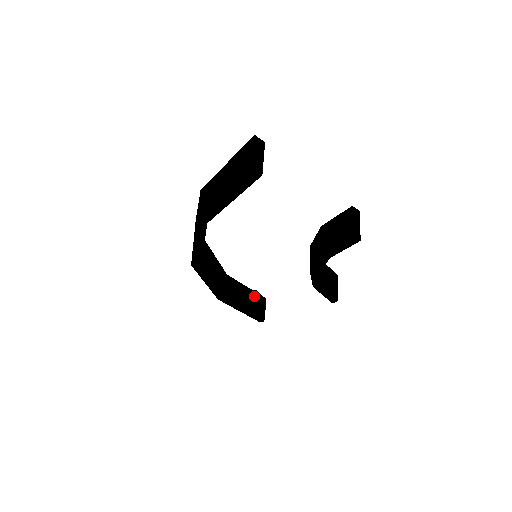
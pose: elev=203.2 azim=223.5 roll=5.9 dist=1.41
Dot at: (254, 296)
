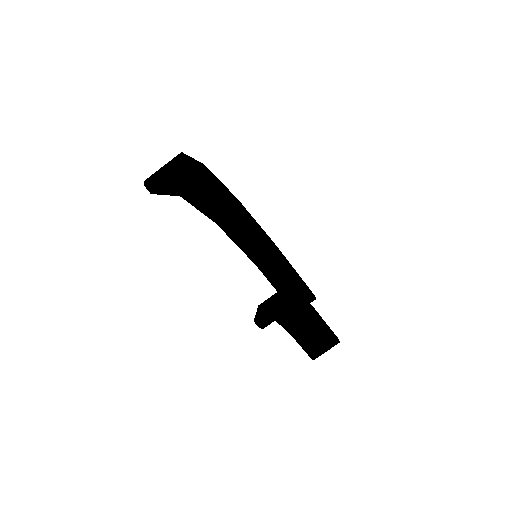
Dot at: (301, 287)
